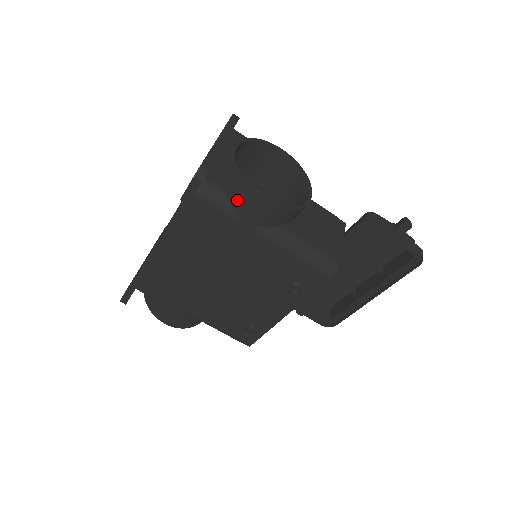
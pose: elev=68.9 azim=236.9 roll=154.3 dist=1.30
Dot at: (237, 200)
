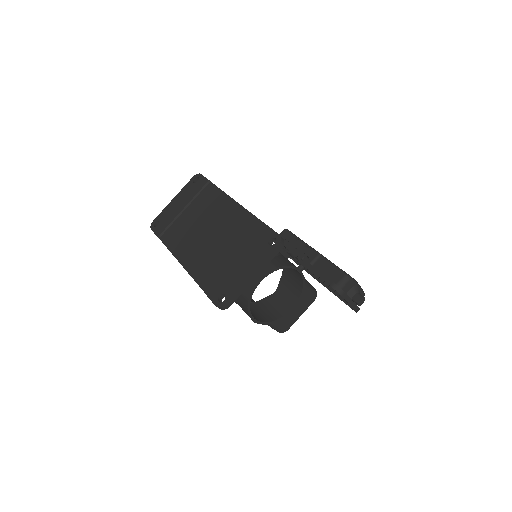
Dot at: (241, 306)
